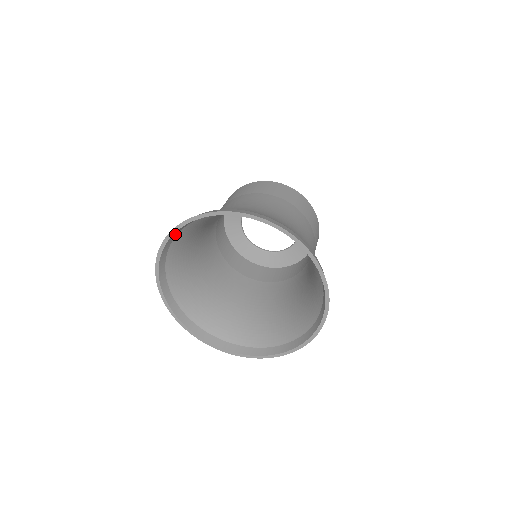
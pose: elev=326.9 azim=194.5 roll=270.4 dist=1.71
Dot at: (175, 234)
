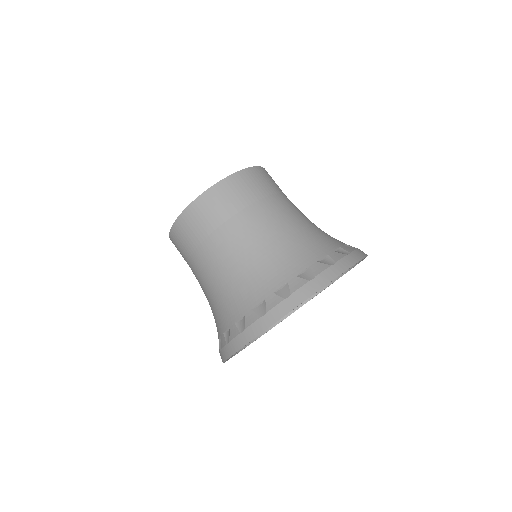
Dot at: (254, 331)
